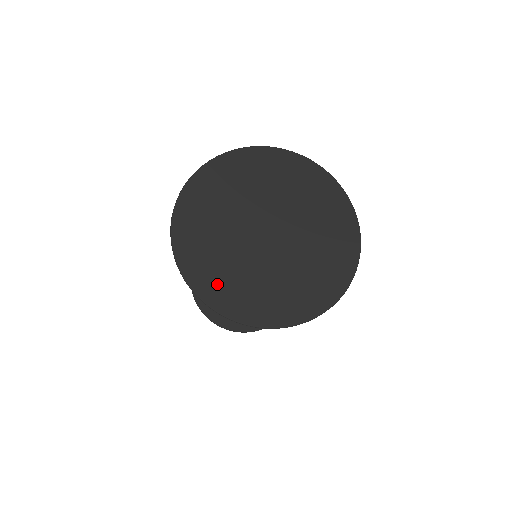
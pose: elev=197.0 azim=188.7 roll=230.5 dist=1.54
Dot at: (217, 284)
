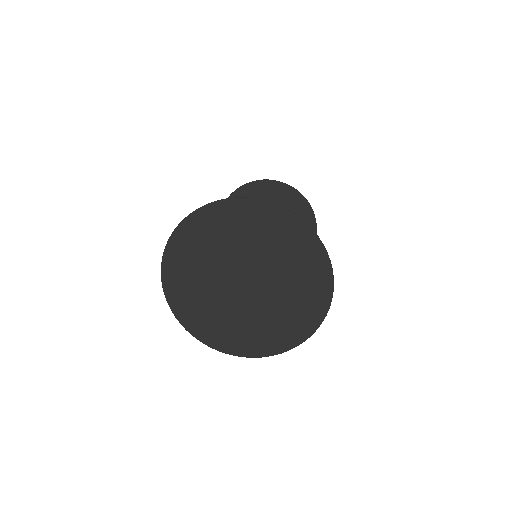
Dot at: (186, 303)
